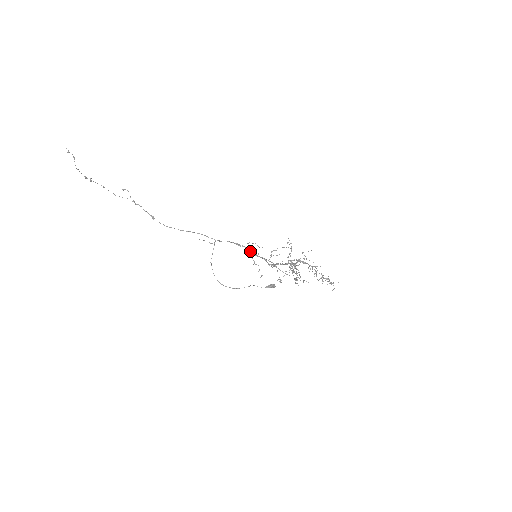
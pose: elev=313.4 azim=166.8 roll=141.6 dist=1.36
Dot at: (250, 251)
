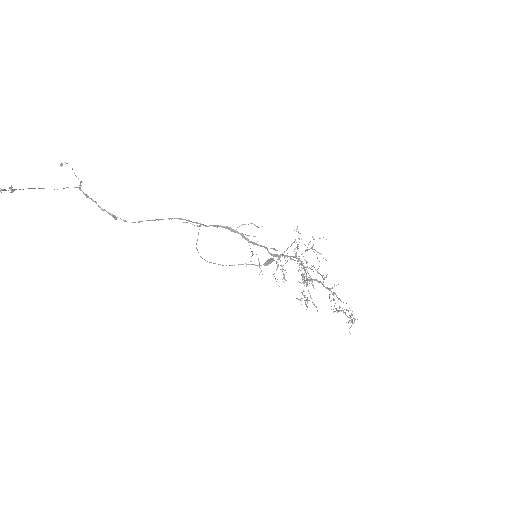
Dot at: (247, 239)
